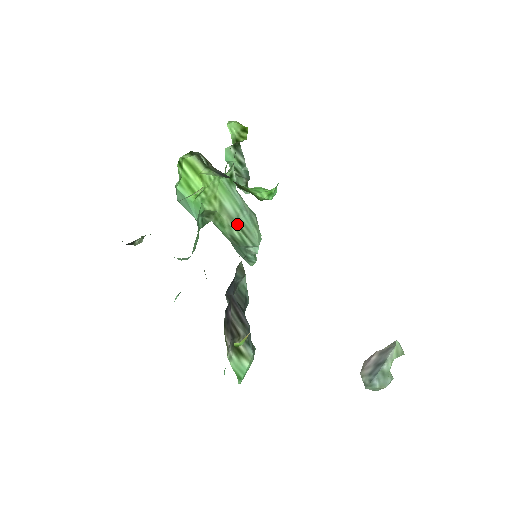
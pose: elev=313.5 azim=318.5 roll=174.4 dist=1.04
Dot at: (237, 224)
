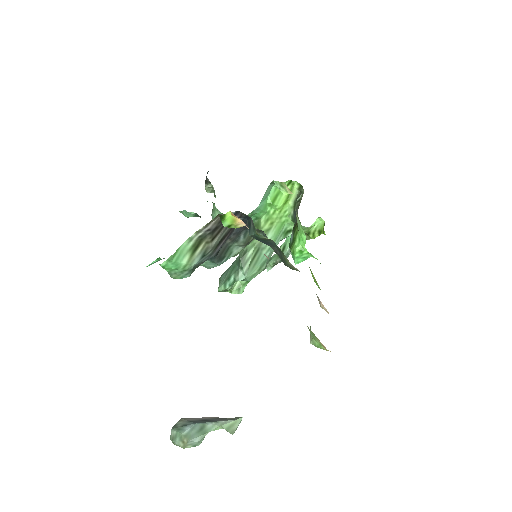
Dot at: (258, 251)
